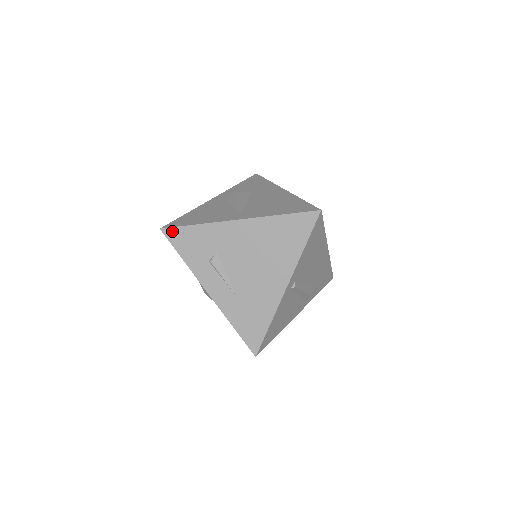
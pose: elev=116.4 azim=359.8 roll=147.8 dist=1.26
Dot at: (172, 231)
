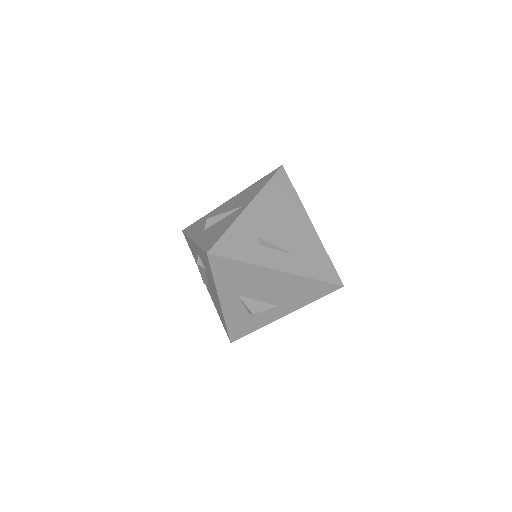
Dot at: (217, 247)
